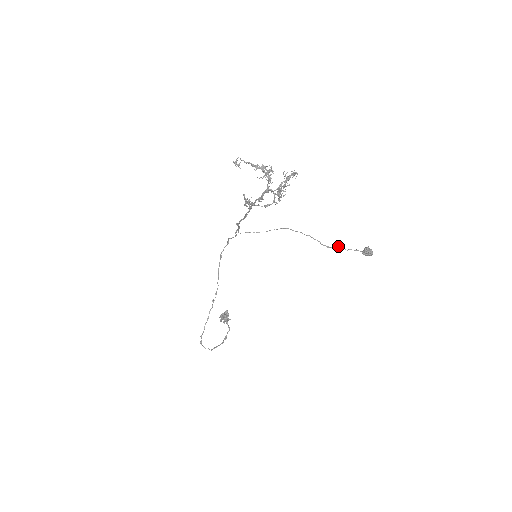
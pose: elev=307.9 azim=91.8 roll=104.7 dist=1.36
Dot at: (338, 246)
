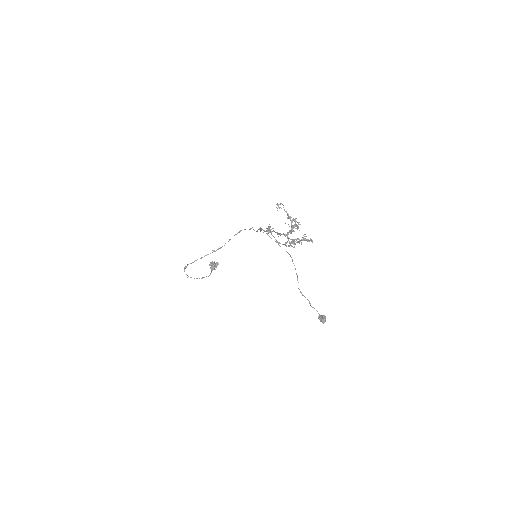
Dot at: occluded
